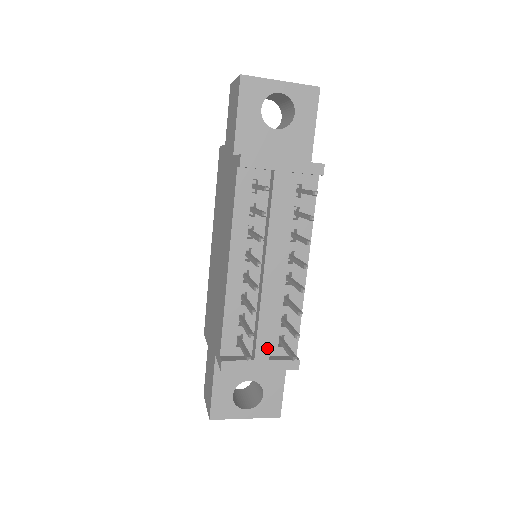
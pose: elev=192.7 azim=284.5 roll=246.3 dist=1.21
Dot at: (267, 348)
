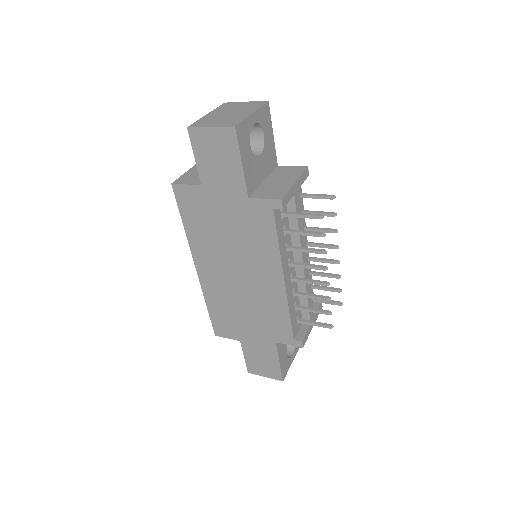
Dot at: occluded
